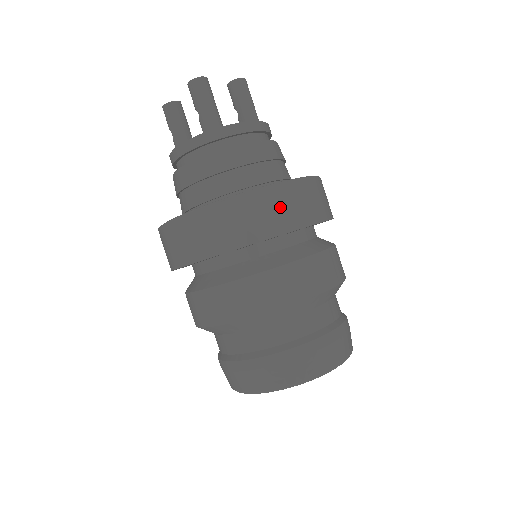
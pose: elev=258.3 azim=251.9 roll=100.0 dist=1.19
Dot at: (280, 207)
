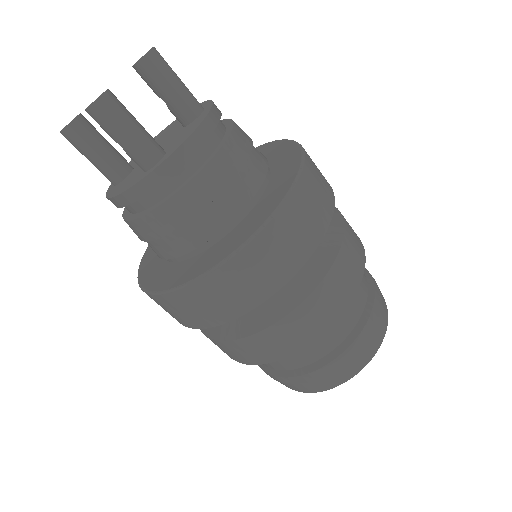
Dot at: (283, 245)
